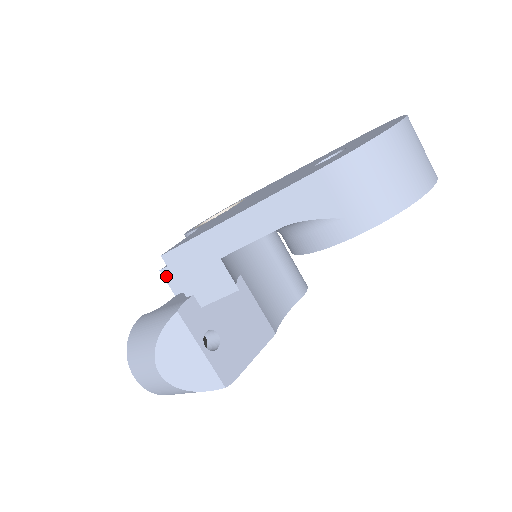
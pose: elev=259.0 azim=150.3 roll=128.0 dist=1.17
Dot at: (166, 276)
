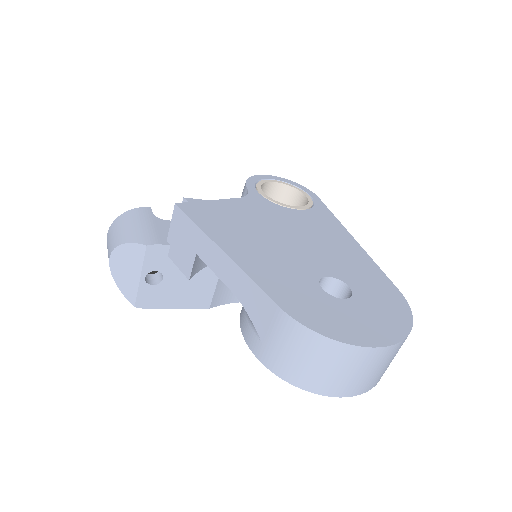
Dot at: occluded
